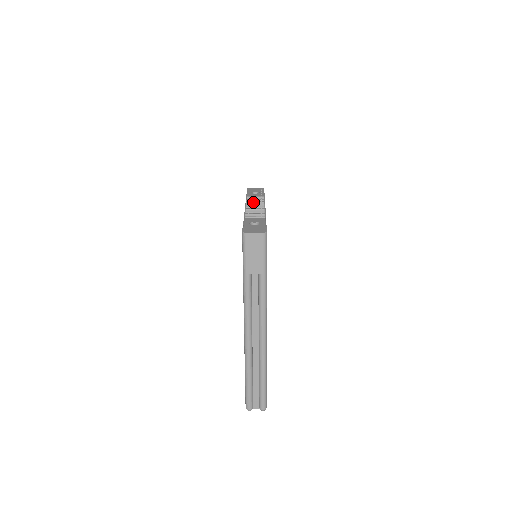
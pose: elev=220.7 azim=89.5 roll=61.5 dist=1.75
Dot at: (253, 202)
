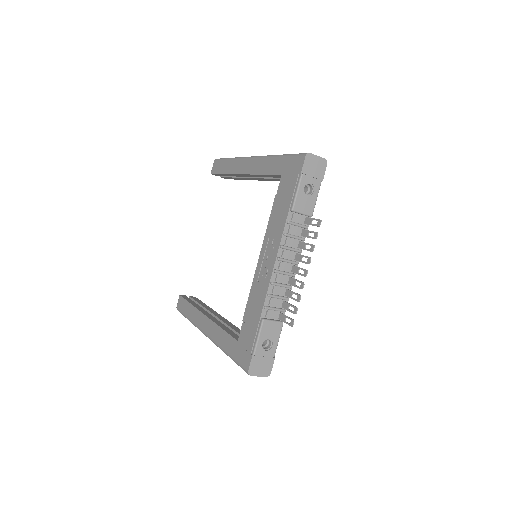
Dot at: (292, 238)
